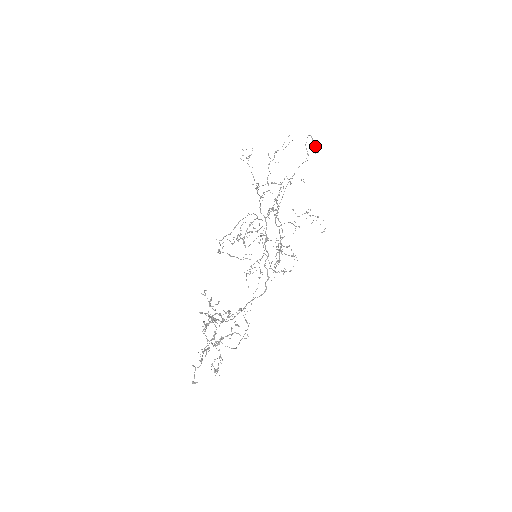
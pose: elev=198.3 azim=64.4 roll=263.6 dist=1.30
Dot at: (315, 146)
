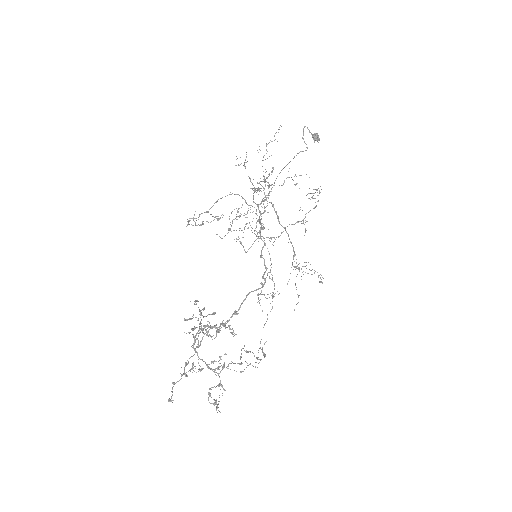
Dot at: (312, 136)
